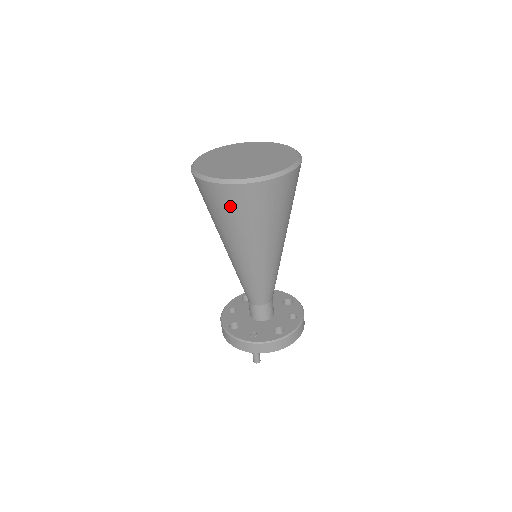
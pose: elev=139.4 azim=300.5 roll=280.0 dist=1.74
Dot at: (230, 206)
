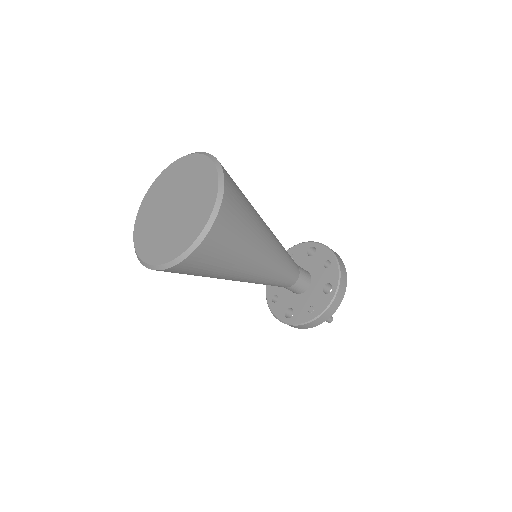
Dot at: (203, 266)
